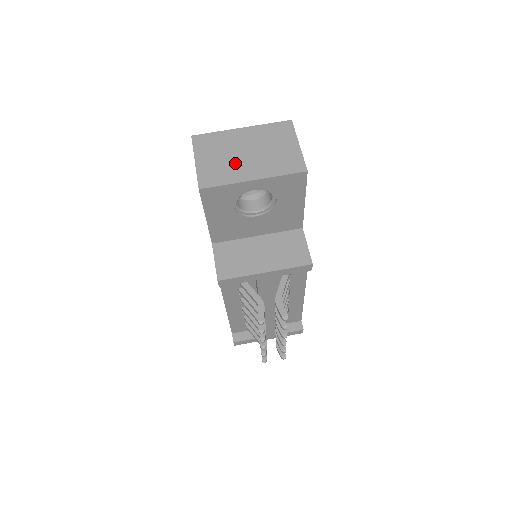
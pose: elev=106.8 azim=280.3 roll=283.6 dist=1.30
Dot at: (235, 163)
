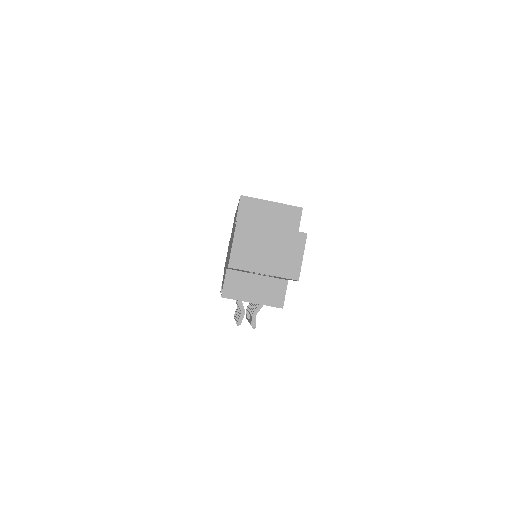
Dot at: (257, 256)
